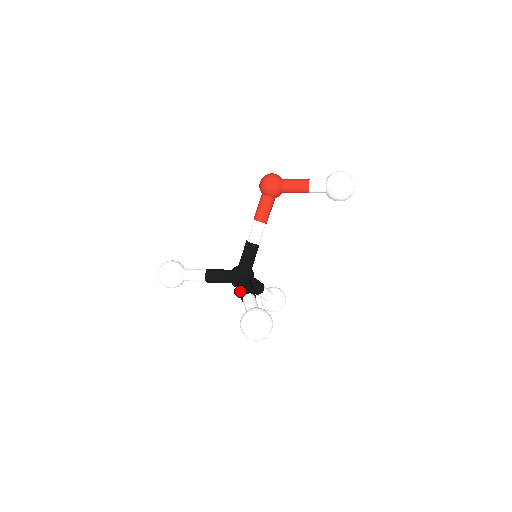
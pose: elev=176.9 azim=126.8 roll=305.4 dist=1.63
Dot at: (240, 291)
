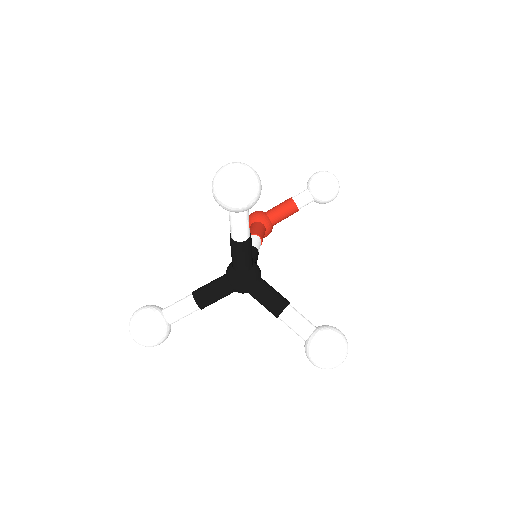
Dot at: occluded
